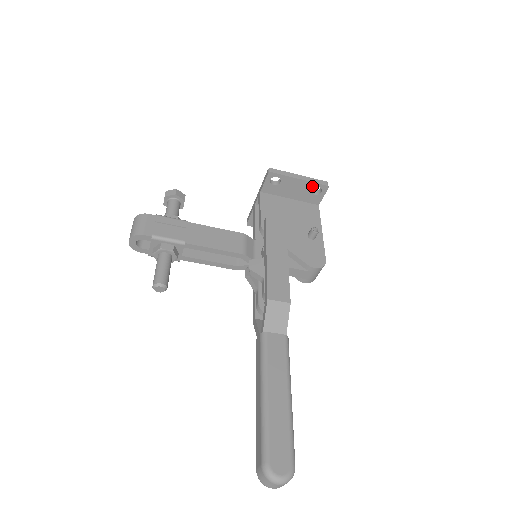
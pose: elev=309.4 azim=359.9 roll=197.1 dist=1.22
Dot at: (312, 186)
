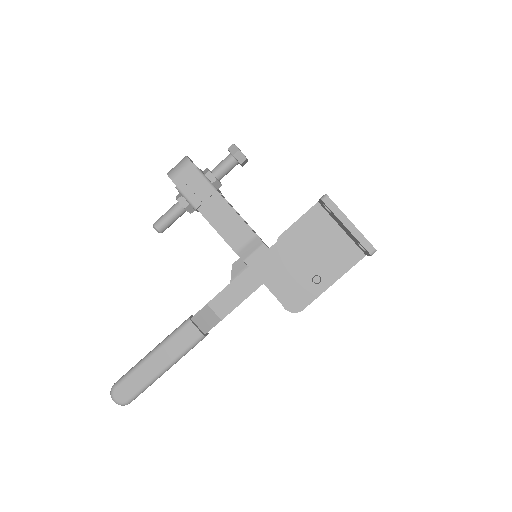
Dot at: (357, 241)
